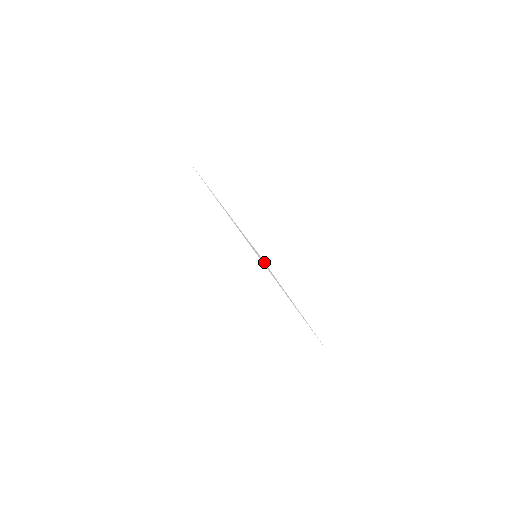
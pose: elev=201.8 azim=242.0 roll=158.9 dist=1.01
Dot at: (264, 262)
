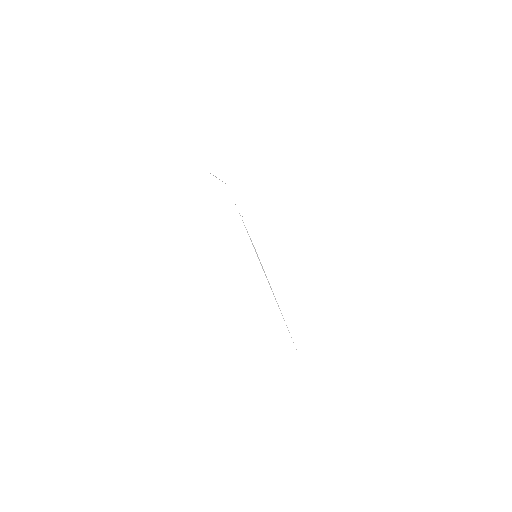
Dot at: occluded
